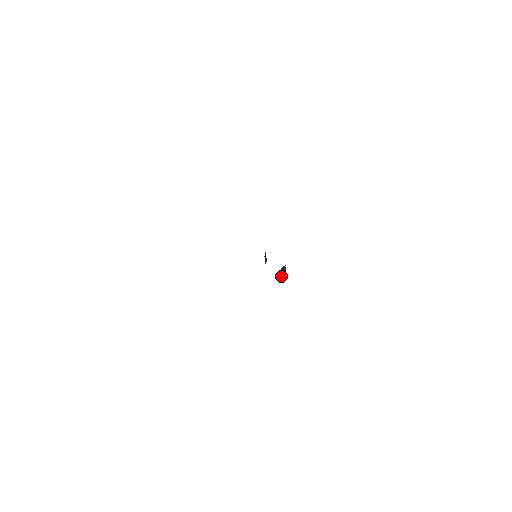
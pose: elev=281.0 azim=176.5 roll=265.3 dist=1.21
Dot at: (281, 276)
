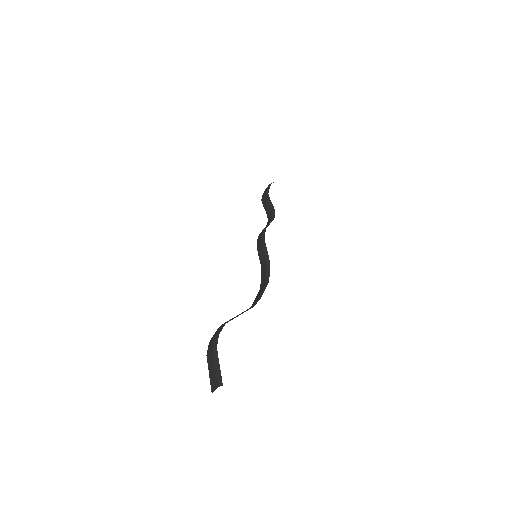
Dot at: (263, 203)
